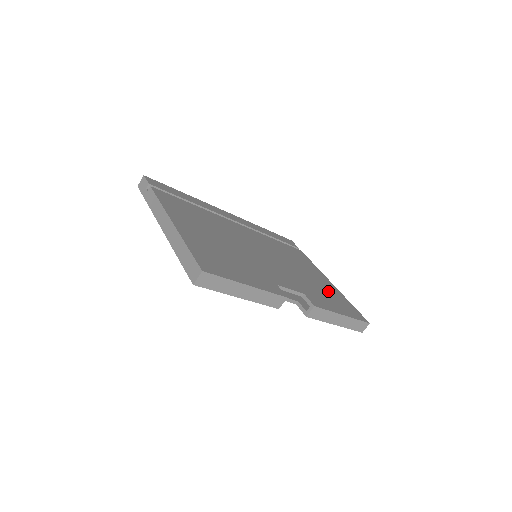
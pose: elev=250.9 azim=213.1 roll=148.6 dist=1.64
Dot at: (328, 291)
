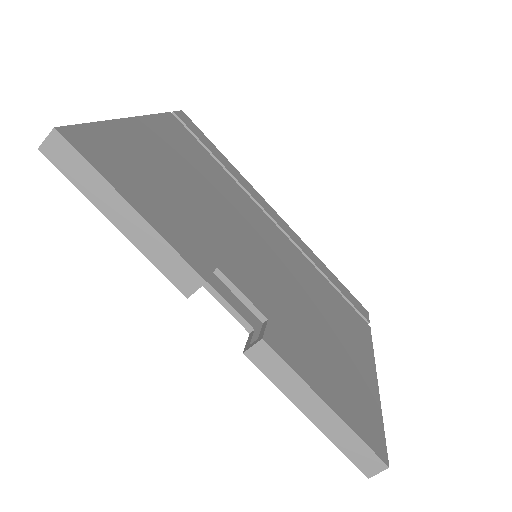
Dot at: (346, 371)
